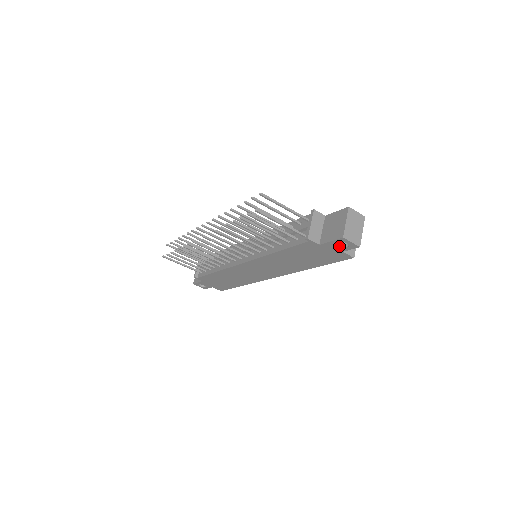
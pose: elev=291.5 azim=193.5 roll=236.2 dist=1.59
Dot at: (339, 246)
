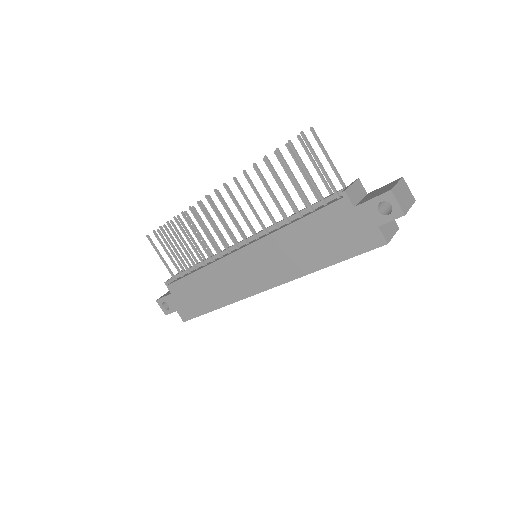
Dot at: (378, 212)
